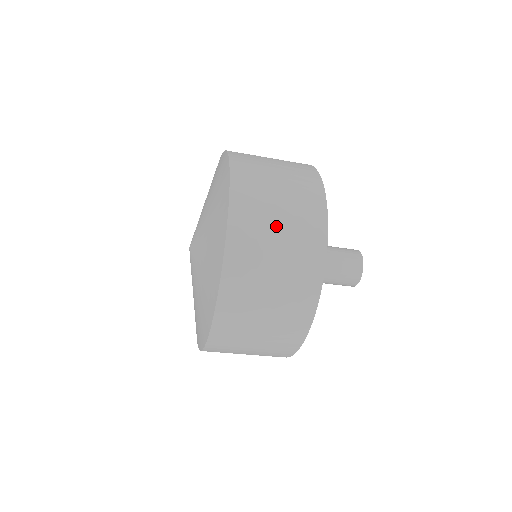
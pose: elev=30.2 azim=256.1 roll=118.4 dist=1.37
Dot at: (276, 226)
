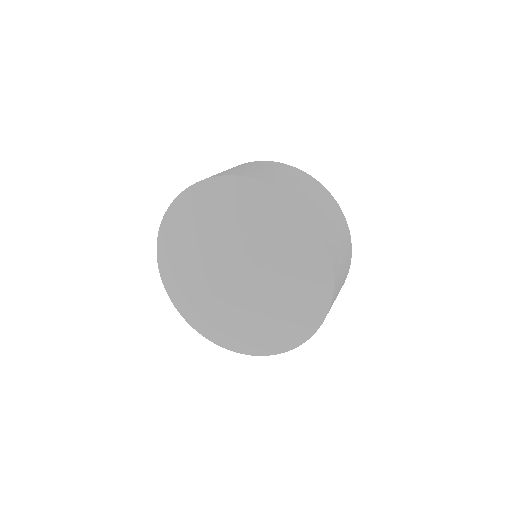
Dot at: occluded
